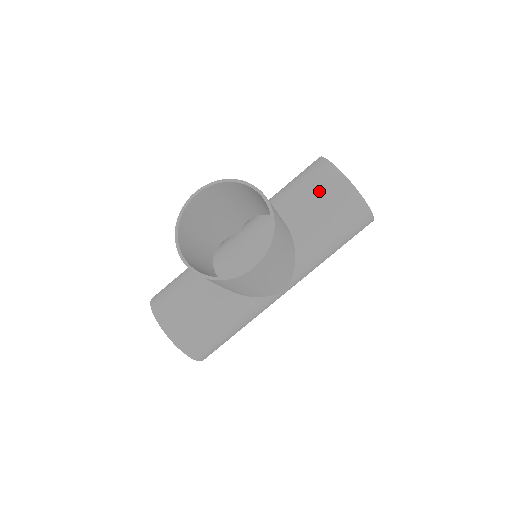
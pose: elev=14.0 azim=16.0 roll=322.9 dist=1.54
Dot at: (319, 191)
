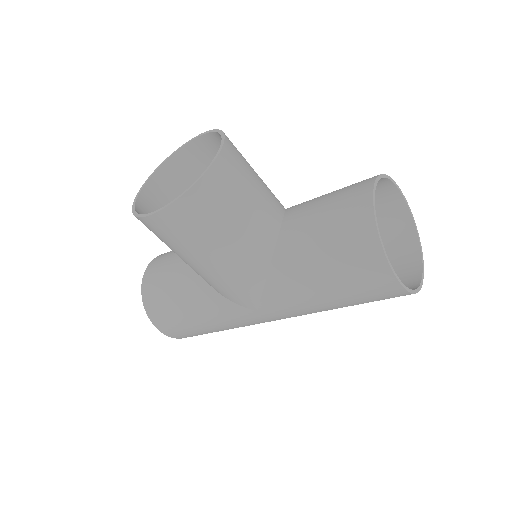
Dot at: (335, 202)
